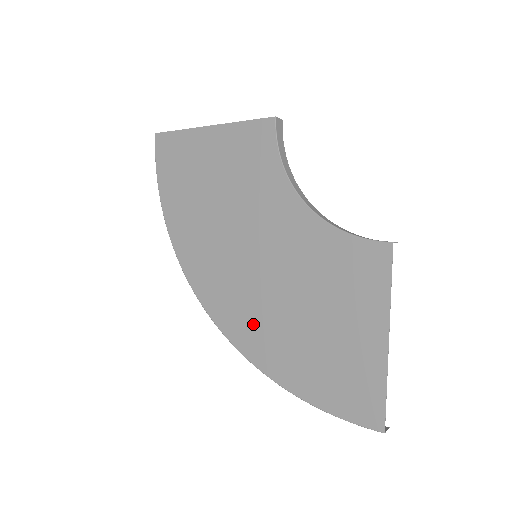
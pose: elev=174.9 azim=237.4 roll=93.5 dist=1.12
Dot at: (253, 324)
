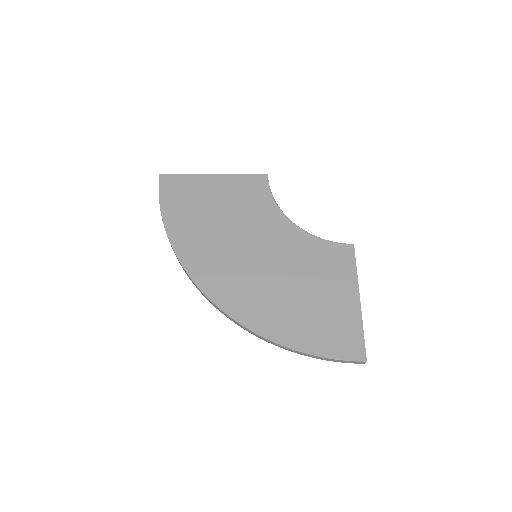
Dot at: (256, 303)
